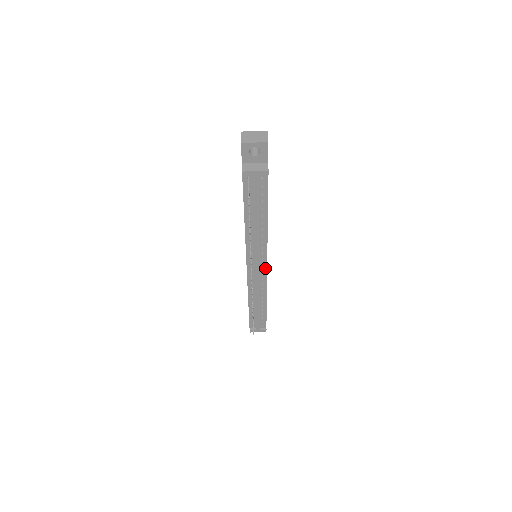
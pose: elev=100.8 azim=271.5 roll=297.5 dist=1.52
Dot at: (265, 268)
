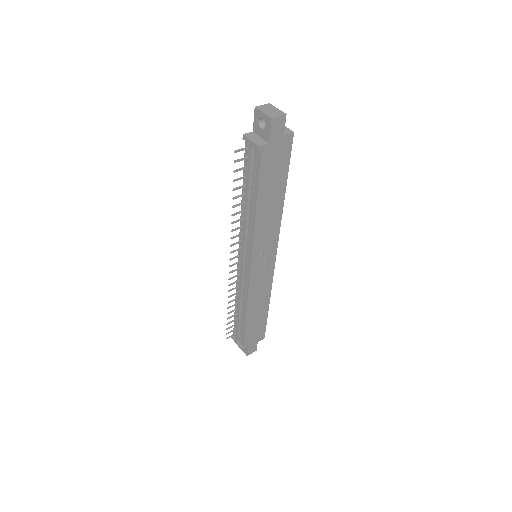
Dot at: (249, 268)
